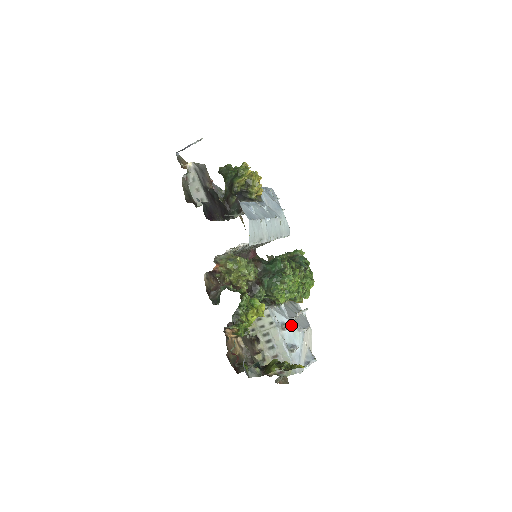
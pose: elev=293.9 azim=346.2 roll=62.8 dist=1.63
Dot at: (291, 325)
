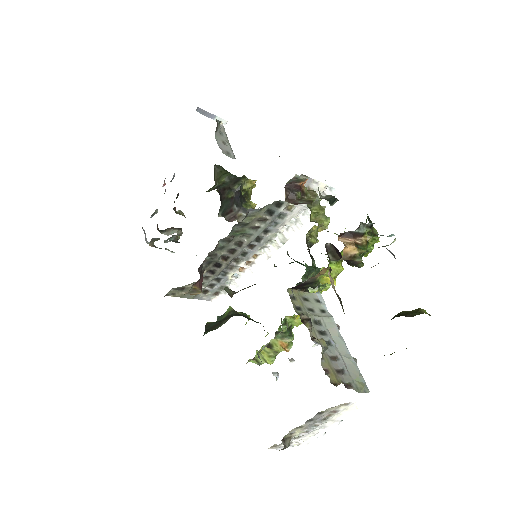
Dot at: occluded
